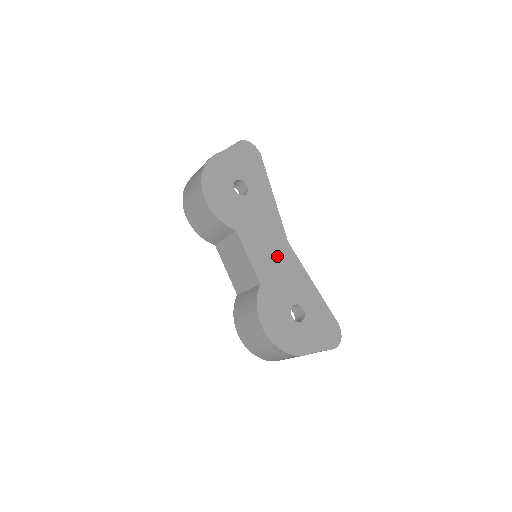
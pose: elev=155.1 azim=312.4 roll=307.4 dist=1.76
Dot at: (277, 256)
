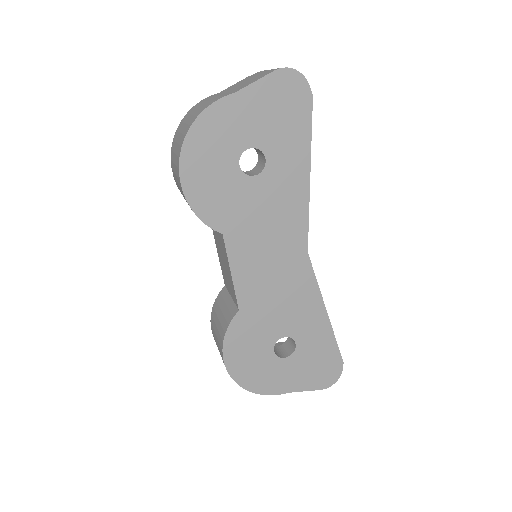
Dot at: (280, 272)
